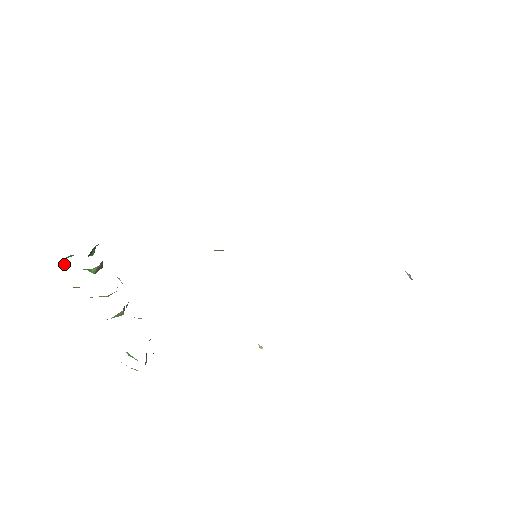
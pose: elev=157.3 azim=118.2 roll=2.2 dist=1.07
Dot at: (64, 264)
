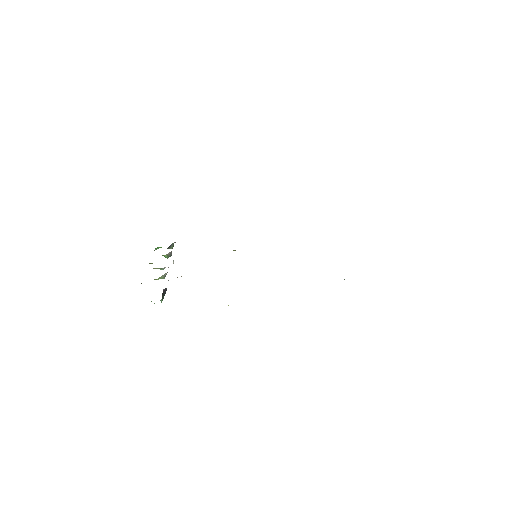
Dot at: occluded
